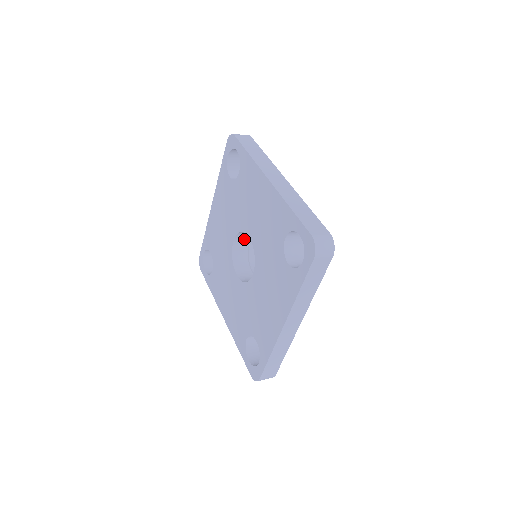
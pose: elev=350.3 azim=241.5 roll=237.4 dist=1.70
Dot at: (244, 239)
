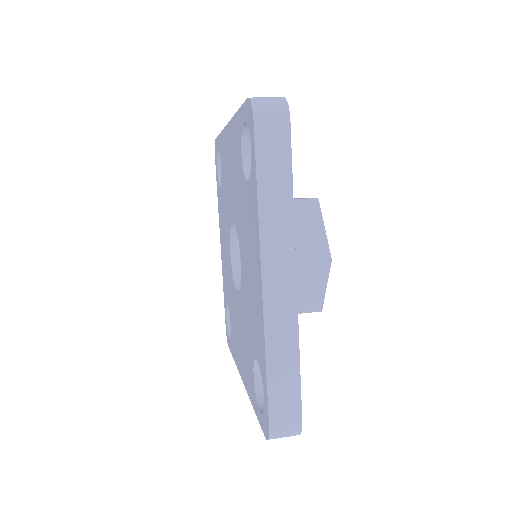
Dot at: occluded
